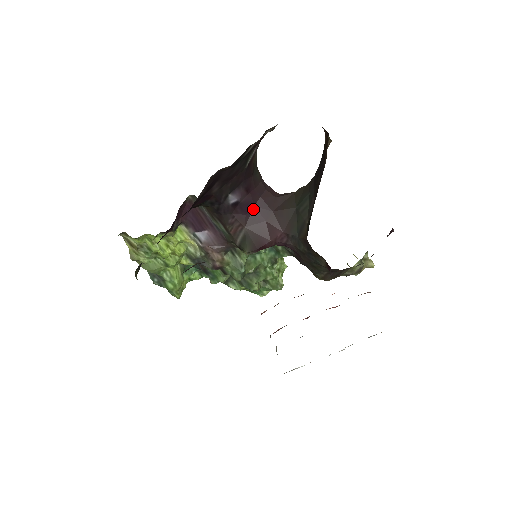
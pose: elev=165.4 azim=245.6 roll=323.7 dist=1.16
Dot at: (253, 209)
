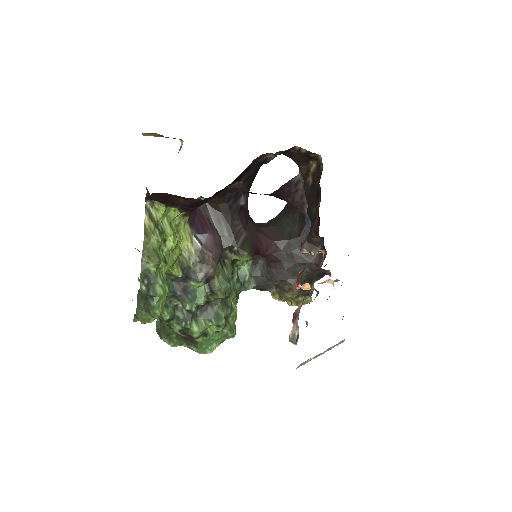
Dot at: (248, 220)
